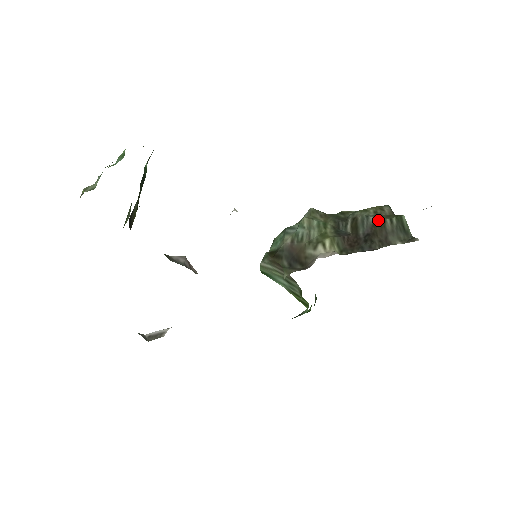
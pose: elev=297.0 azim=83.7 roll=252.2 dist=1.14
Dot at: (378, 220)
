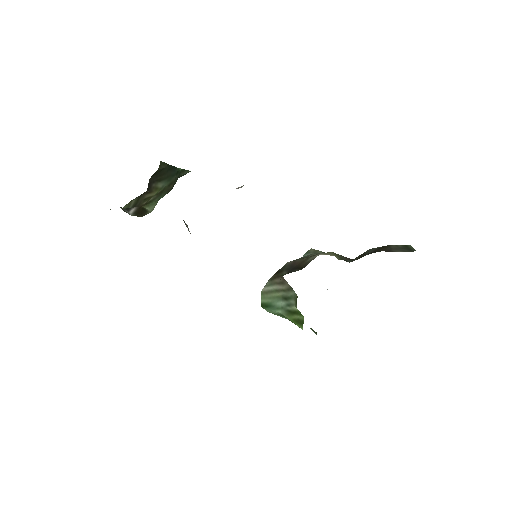
Dot at: (383, 246)
